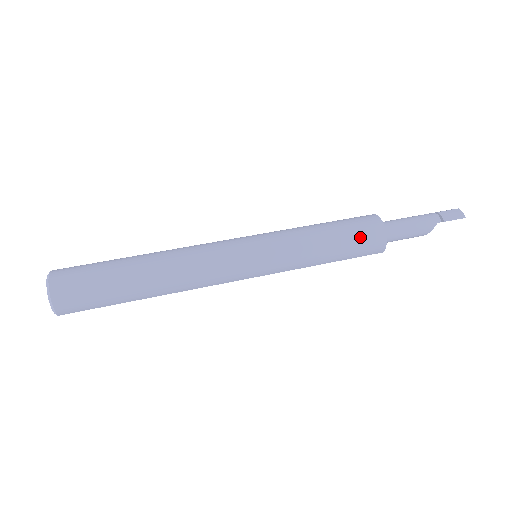
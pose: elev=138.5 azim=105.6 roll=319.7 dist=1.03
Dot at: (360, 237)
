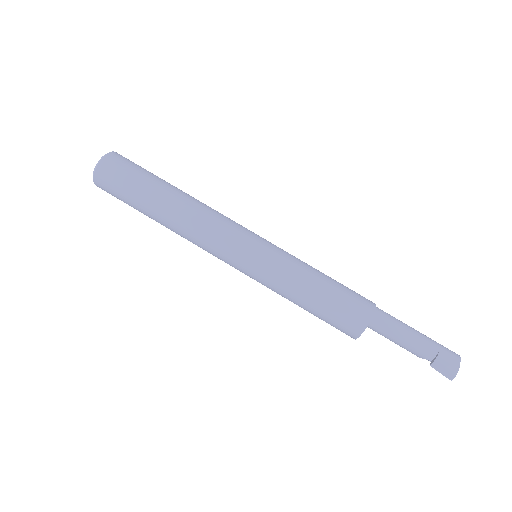
Dot at: (334, 322)
